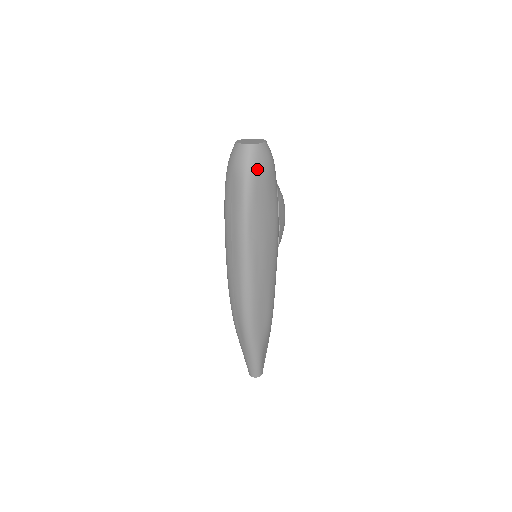
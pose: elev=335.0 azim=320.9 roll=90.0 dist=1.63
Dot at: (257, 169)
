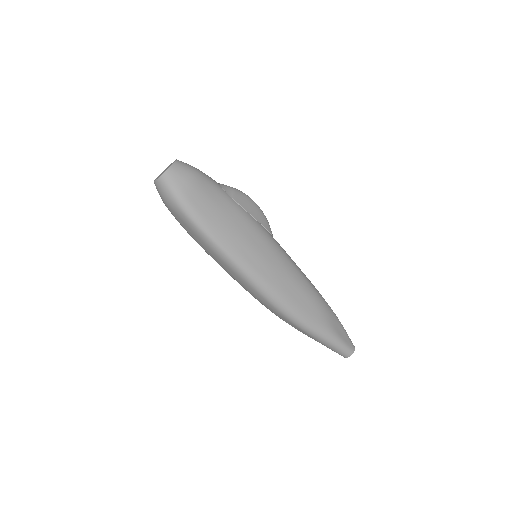
Dot at: (183, 190)
